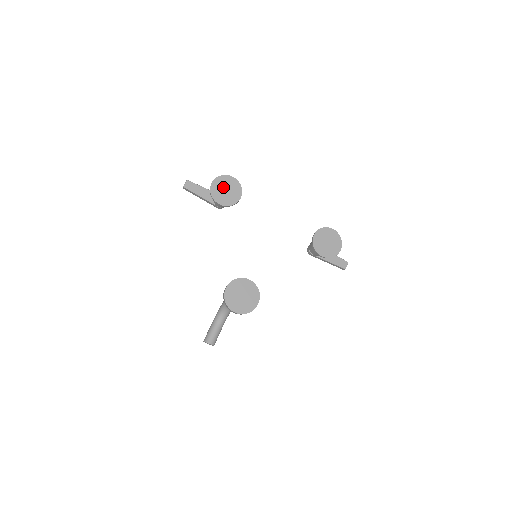
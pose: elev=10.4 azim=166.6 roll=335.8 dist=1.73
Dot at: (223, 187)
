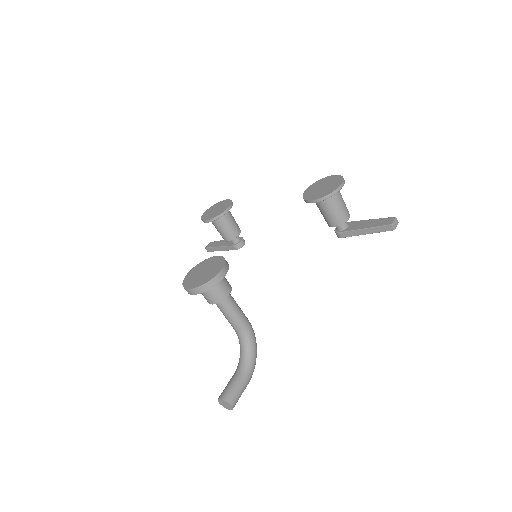
Dot at: (214, 209)
